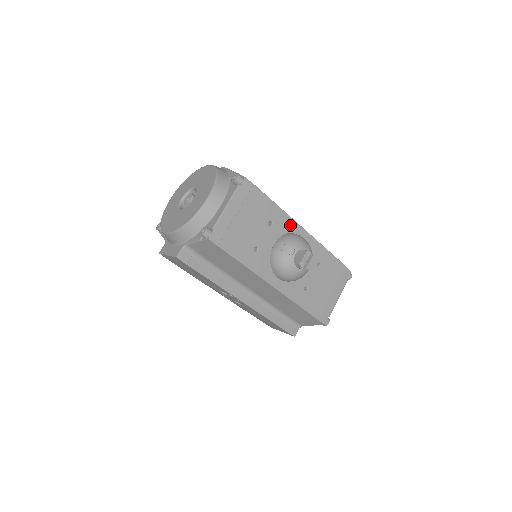
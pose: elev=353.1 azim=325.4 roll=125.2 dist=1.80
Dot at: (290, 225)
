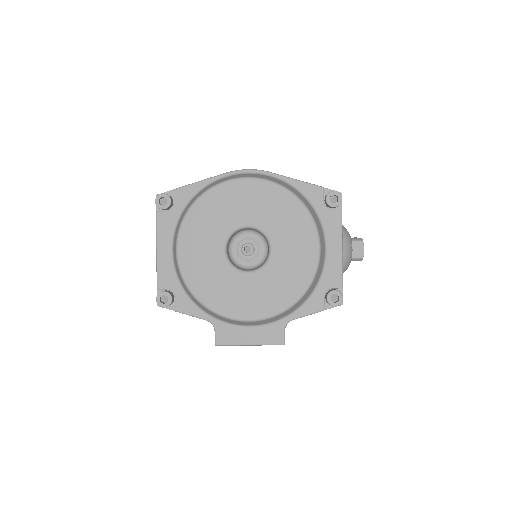
Dot at: occluded
